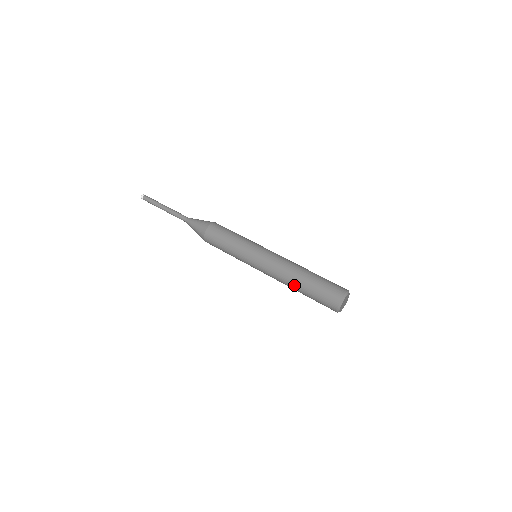
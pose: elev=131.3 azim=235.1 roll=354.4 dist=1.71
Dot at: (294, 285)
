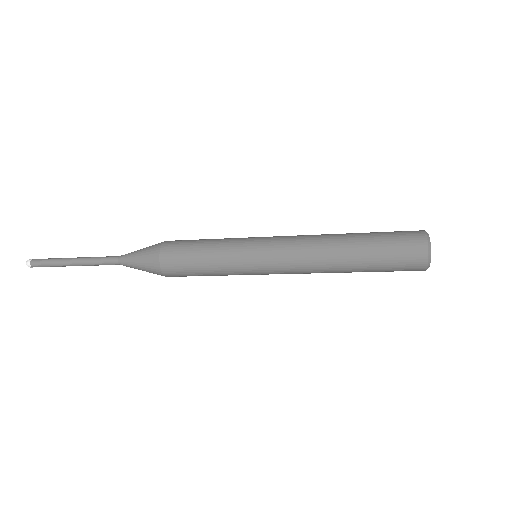
Dot at: (341, 236)
